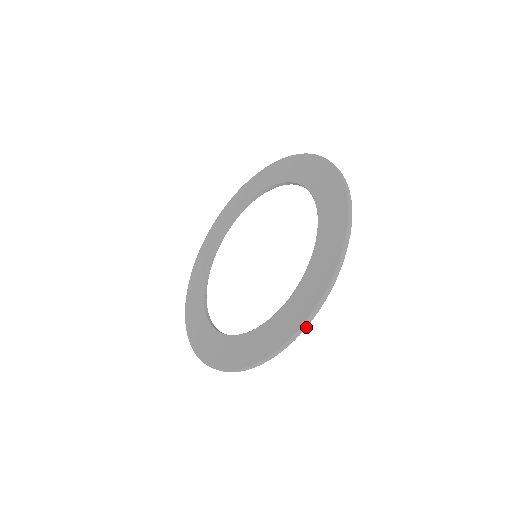
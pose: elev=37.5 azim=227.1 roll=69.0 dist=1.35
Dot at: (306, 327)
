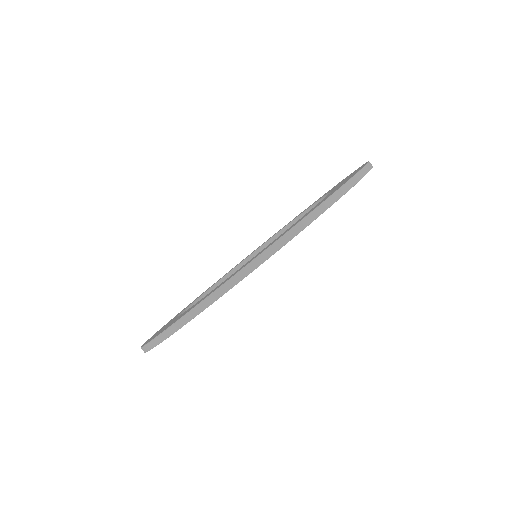
Dot at: (183, 325)
